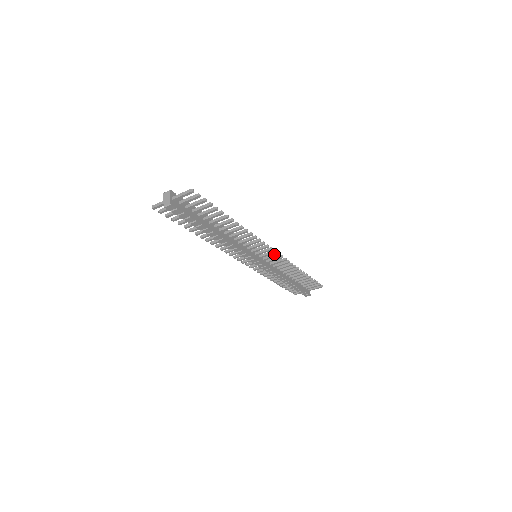
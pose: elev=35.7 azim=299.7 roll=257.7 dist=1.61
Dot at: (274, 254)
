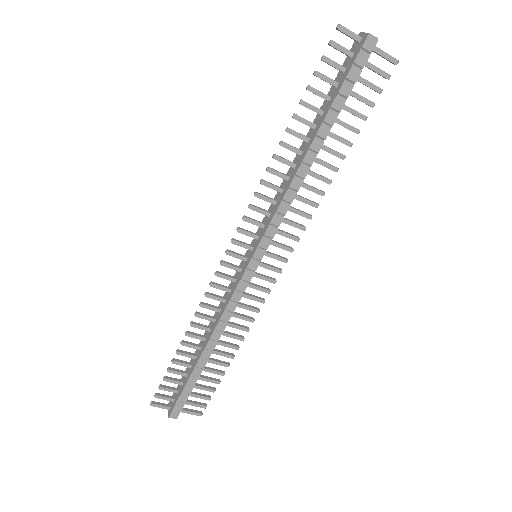
Dot at: occluded
